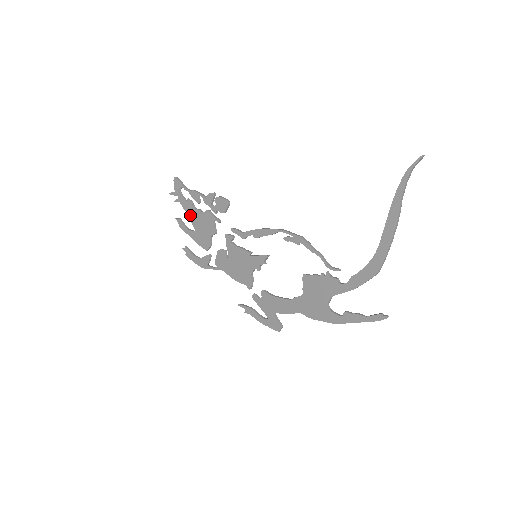
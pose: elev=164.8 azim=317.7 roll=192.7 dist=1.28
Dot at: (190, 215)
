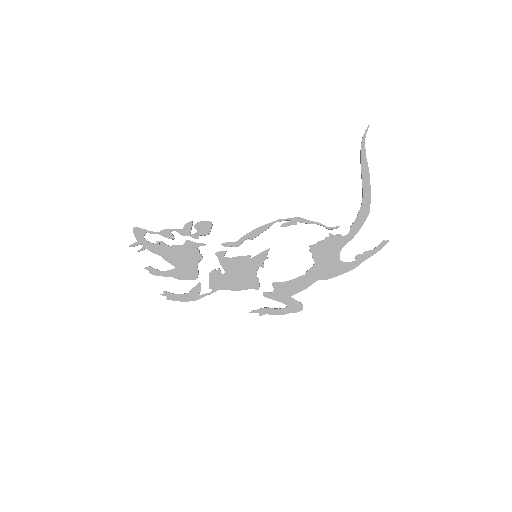
Dot at: (164, 255)
